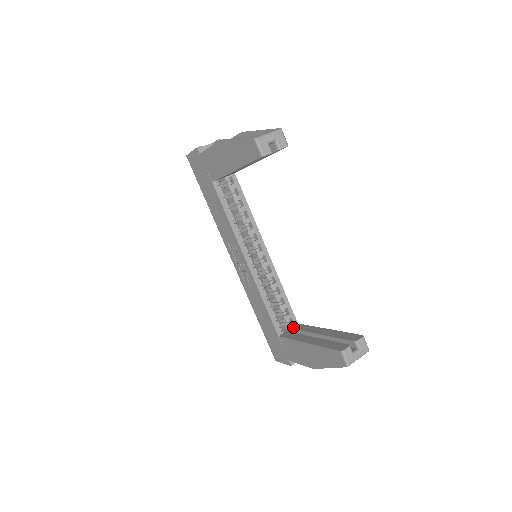
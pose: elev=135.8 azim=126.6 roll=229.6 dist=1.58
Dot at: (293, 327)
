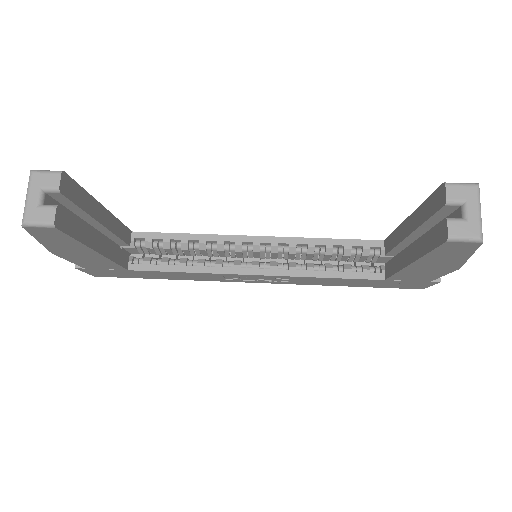
Dot at: (384, 252)
